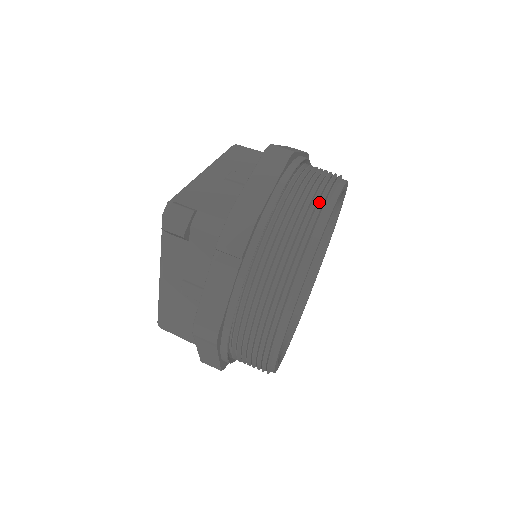
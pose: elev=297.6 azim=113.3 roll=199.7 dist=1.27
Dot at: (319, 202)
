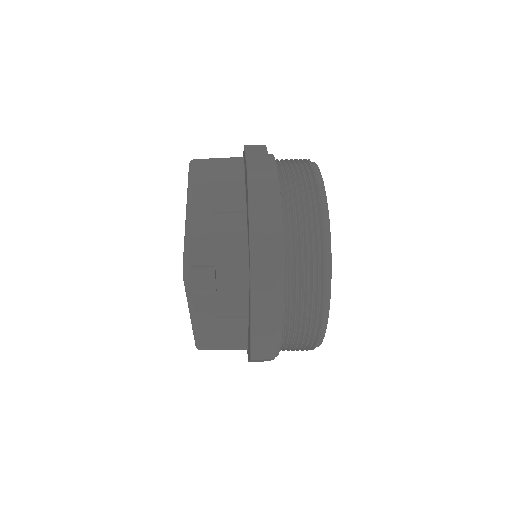
Dot at: (315, 212)
